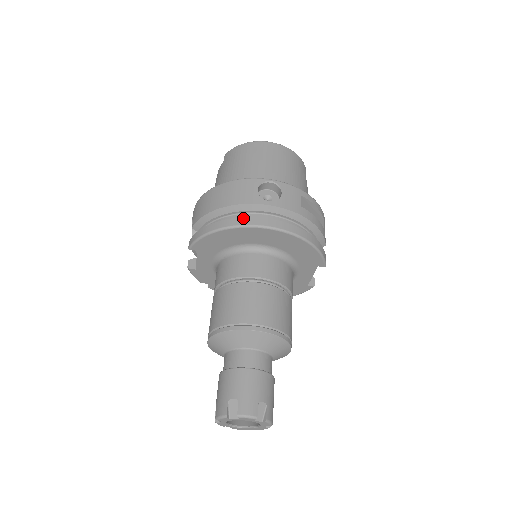
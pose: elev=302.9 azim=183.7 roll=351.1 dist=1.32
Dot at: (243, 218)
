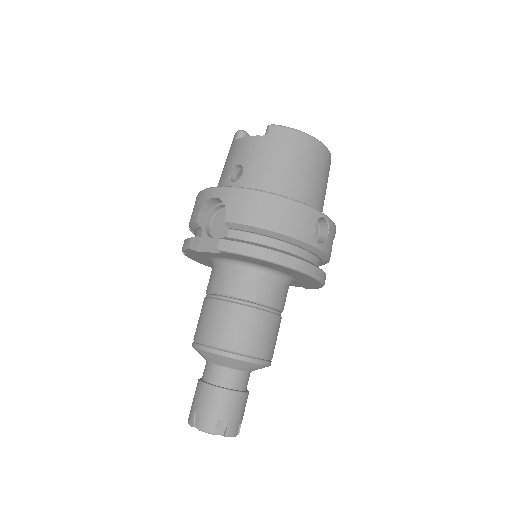
Dot at: (297, 259)
